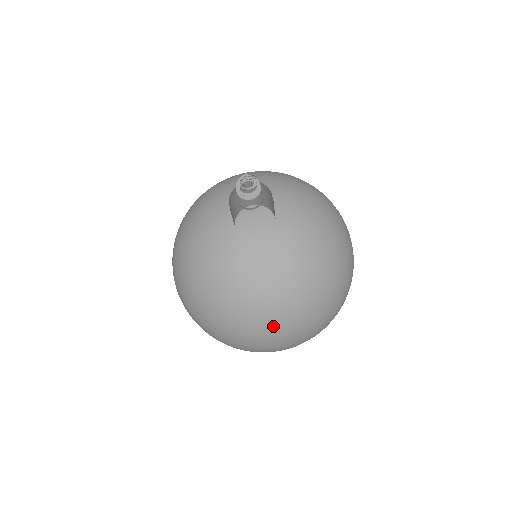
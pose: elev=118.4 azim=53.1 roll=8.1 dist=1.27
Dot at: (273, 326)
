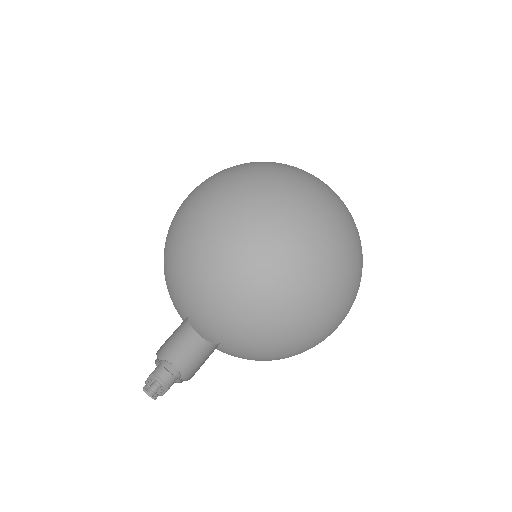
Dot at: occluded
